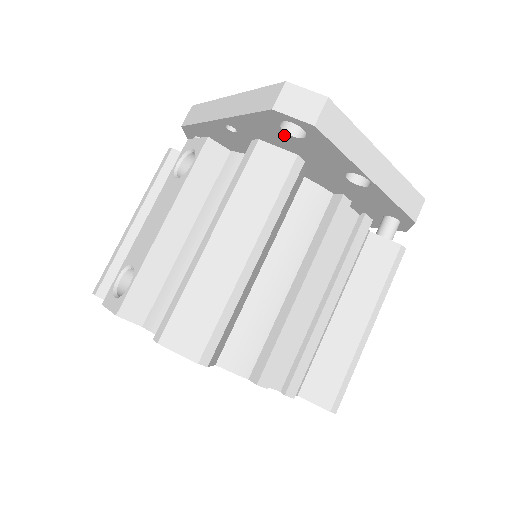
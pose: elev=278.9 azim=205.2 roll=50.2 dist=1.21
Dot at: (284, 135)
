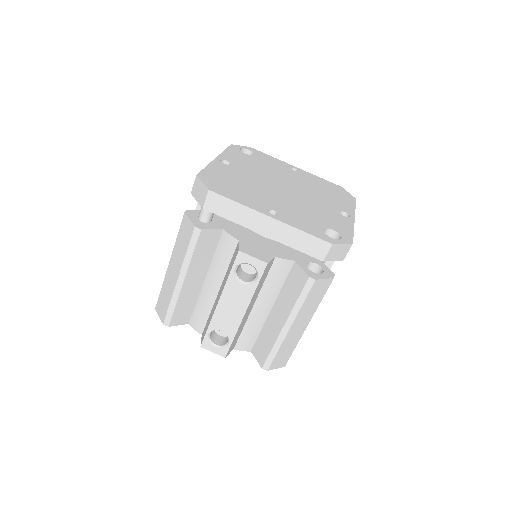
Dot at: occluded
